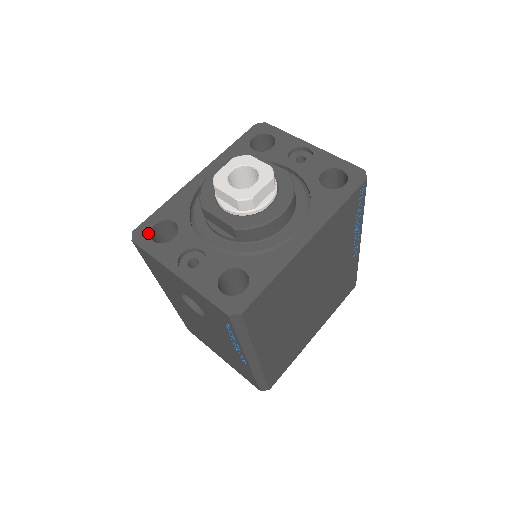
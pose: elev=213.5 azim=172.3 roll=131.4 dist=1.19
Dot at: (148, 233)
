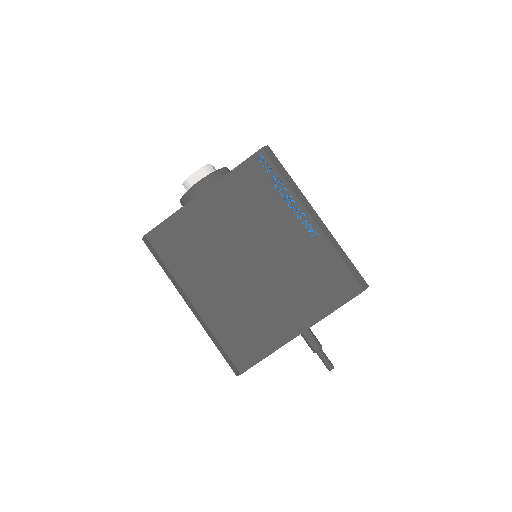
Dot at: occluded
